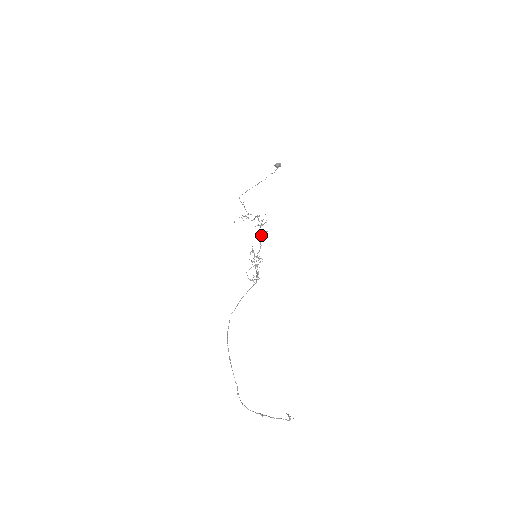
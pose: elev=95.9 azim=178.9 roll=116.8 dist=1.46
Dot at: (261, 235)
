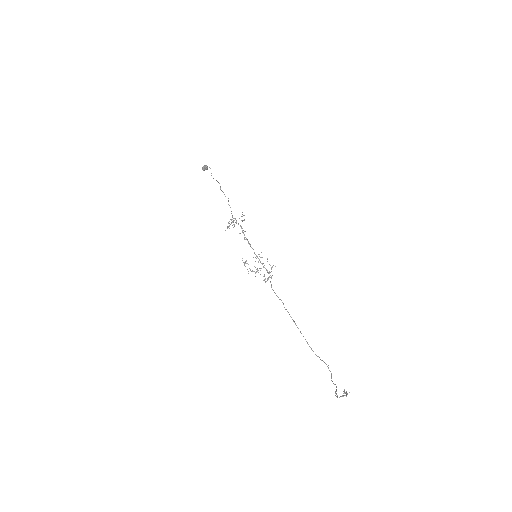
Dot at: (244, 237)
